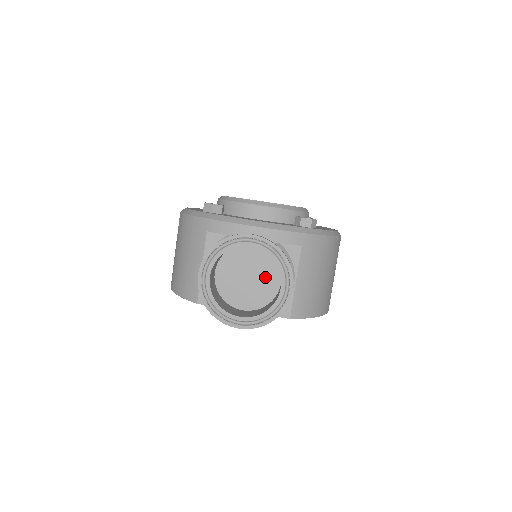
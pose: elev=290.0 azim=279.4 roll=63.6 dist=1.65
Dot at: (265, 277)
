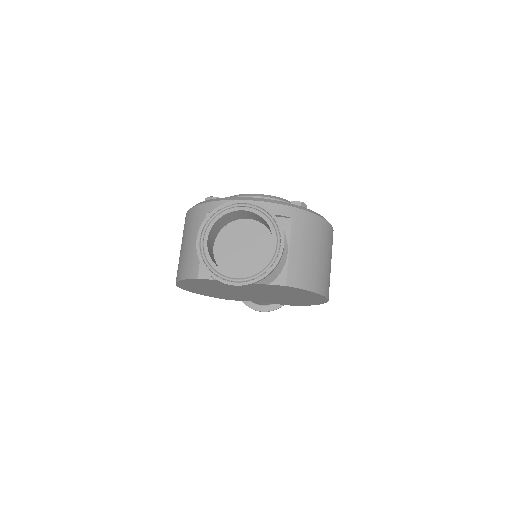
Dot at: (260, 246)
